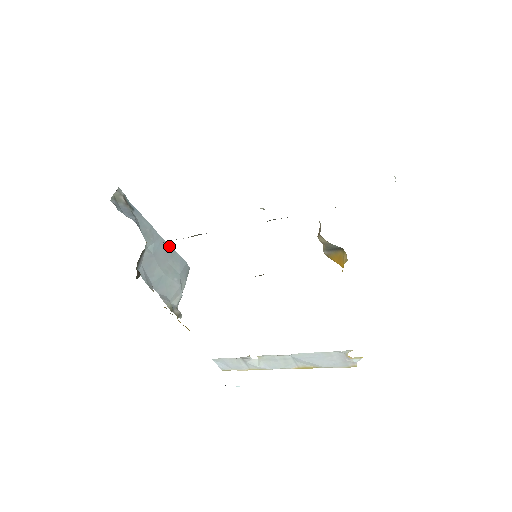
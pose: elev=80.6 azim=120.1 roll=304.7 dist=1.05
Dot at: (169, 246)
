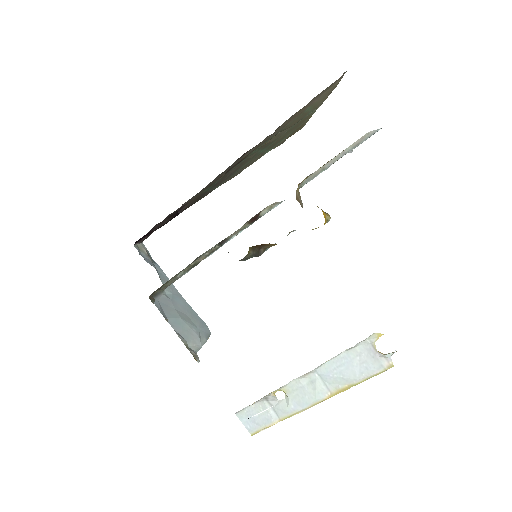
Dot at: (189, 305)
